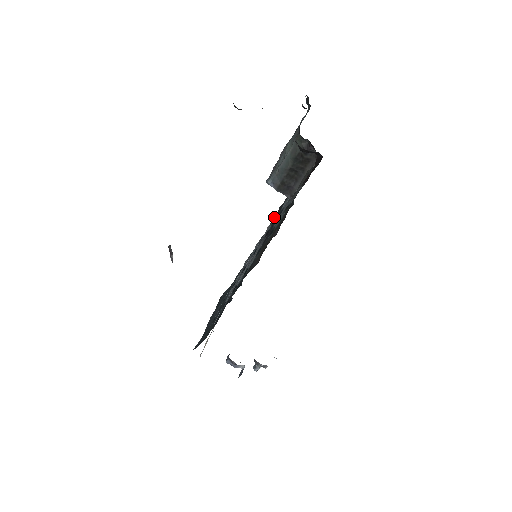
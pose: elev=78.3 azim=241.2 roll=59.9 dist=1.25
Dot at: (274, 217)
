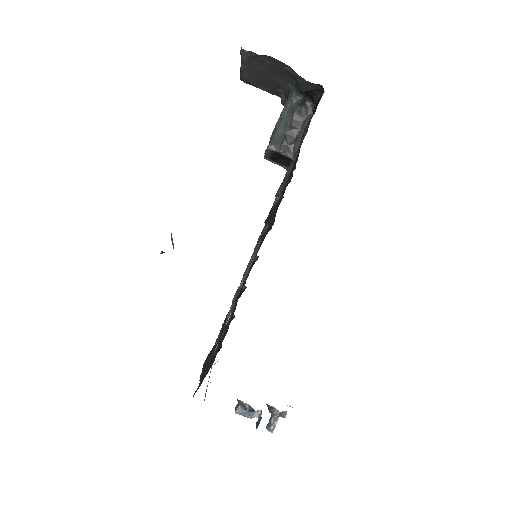
Dot at: occluded
